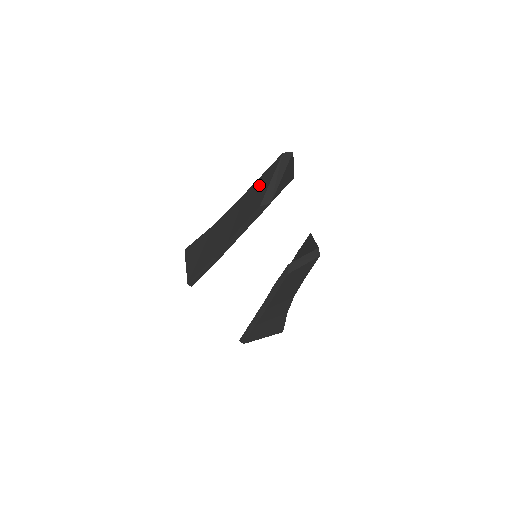
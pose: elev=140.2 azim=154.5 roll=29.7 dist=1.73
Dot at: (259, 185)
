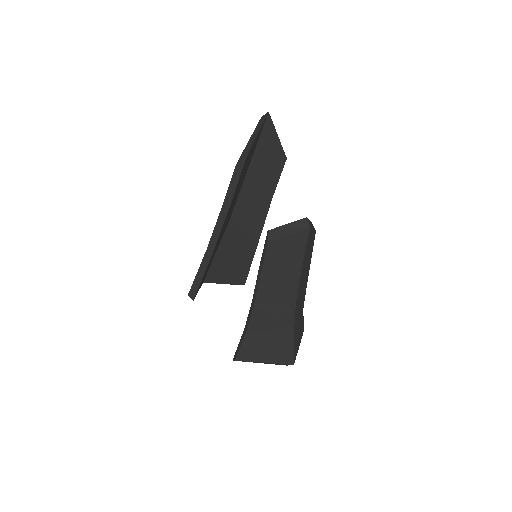
Dot at: occluded
